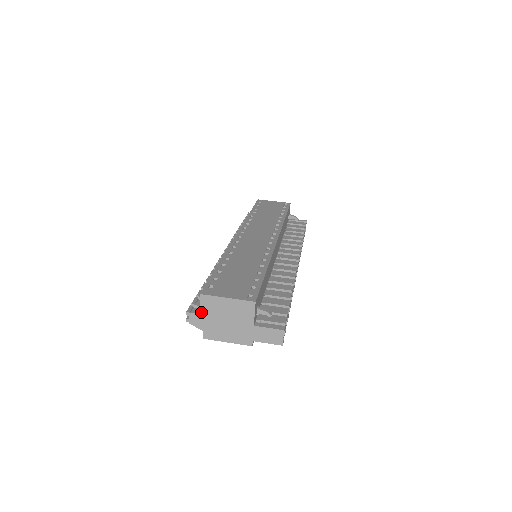
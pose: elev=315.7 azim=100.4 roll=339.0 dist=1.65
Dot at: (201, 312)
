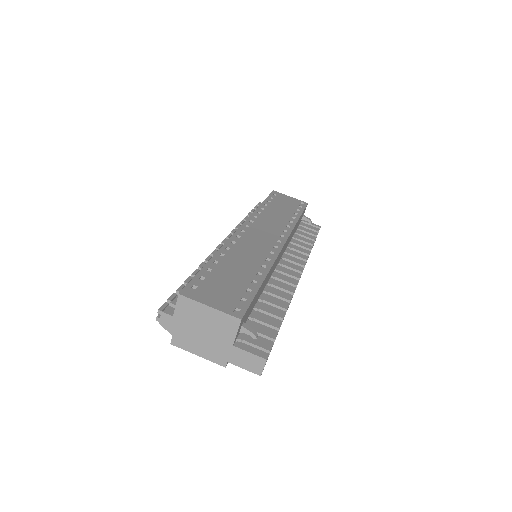
Dot at: (175, 314)
